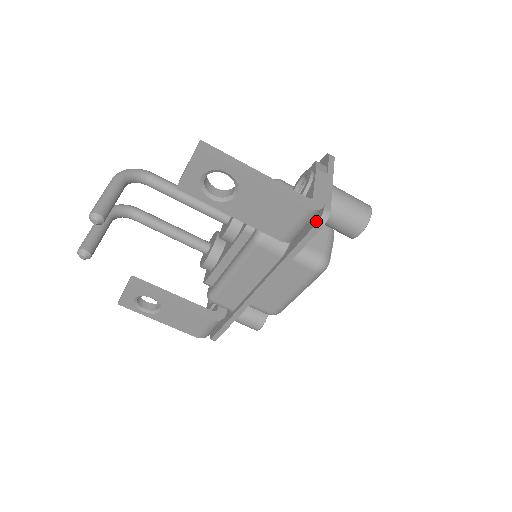
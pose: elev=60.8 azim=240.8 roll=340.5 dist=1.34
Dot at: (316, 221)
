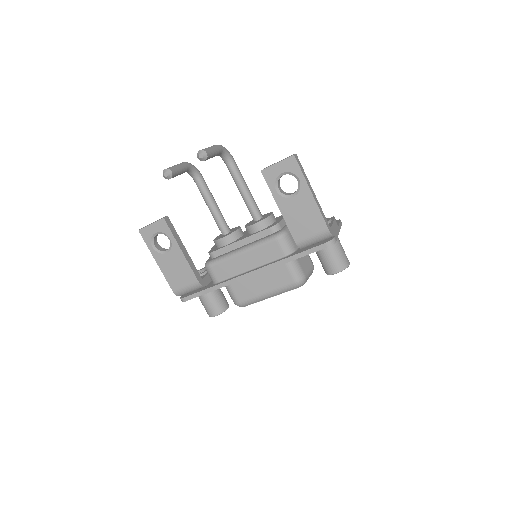
Dot at: (326, 242)
